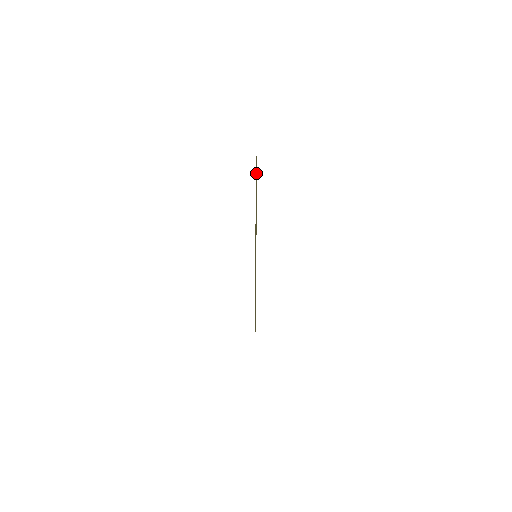
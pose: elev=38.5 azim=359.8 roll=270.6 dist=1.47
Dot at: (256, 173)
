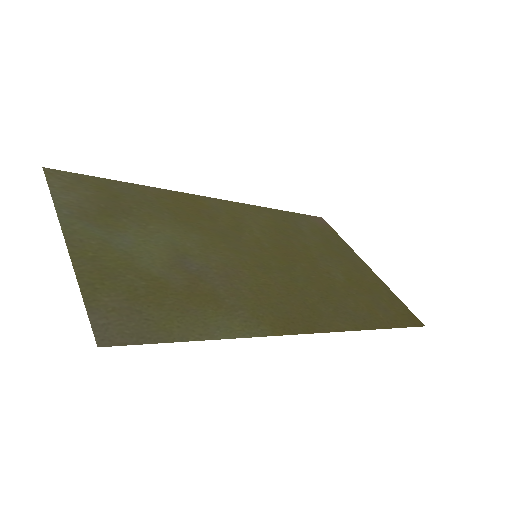
Dot at: (113, 239)
